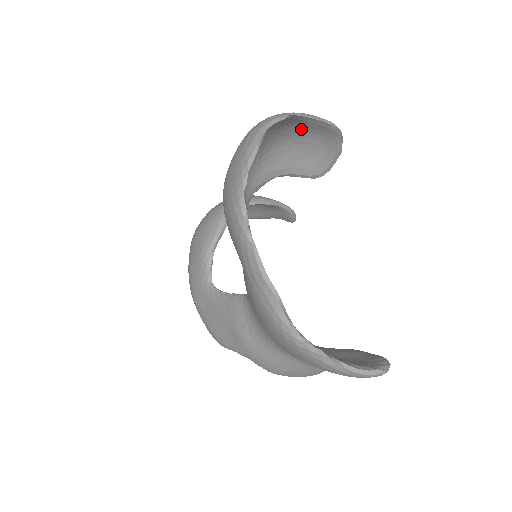
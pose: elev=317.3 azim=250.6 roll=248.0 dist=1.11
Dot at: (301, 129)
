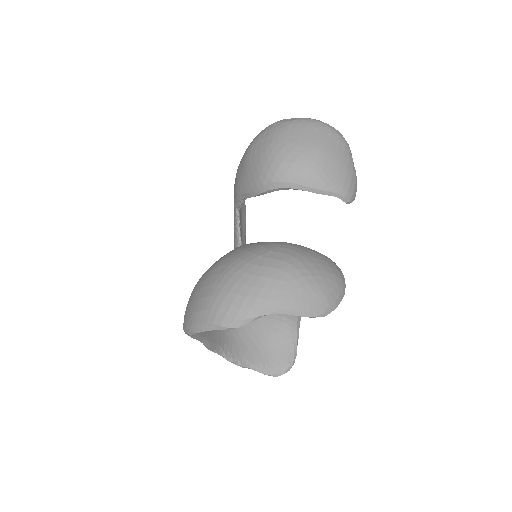
Dot at: occluded
